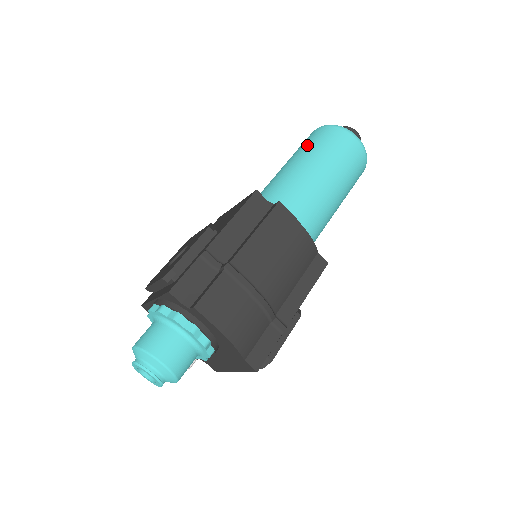
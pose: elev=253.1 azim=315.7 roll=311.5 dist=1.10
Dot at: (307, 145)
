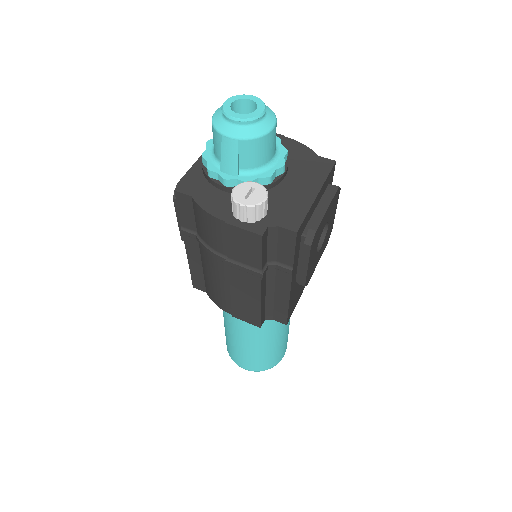
Dot at: occluded
